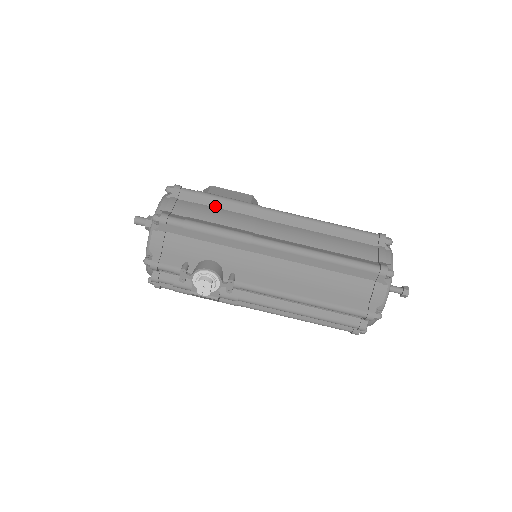
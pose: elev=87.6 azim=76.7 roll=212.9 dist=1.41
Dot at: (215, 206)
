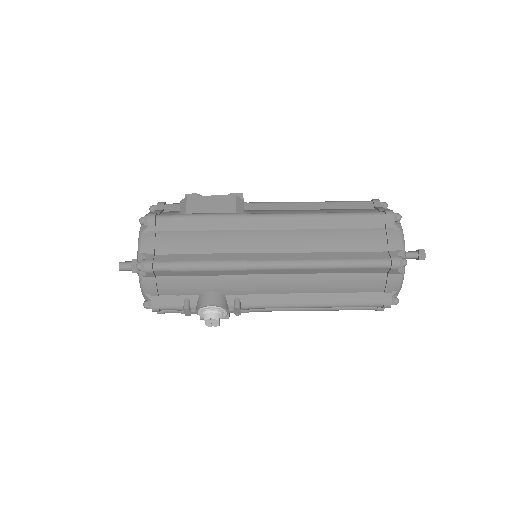
Dot at: (198, 229)
